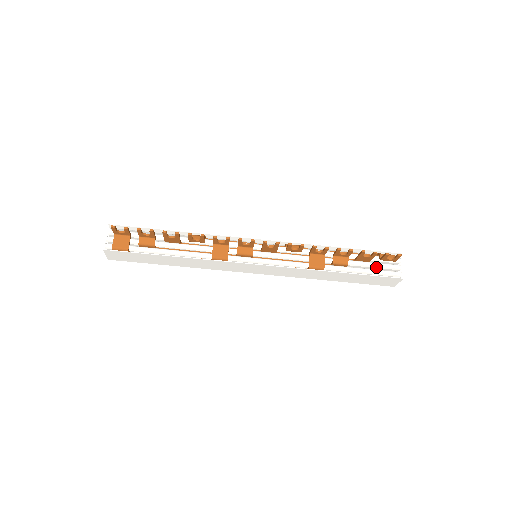
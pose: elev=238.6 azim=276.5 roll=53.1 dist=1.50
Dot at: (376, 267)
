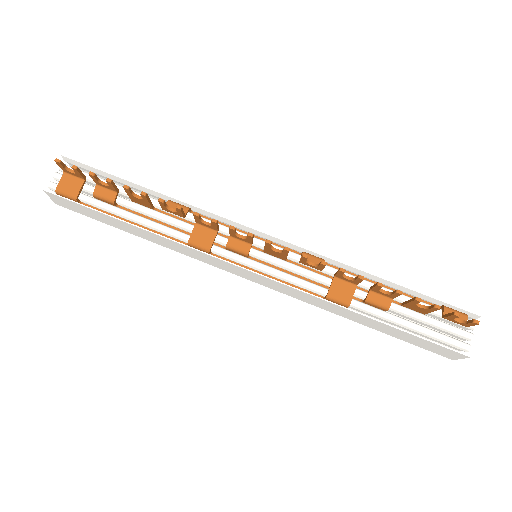
Dot at: (432, 325)
